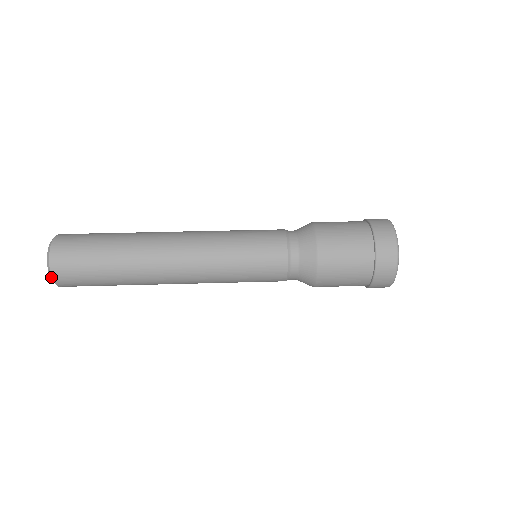
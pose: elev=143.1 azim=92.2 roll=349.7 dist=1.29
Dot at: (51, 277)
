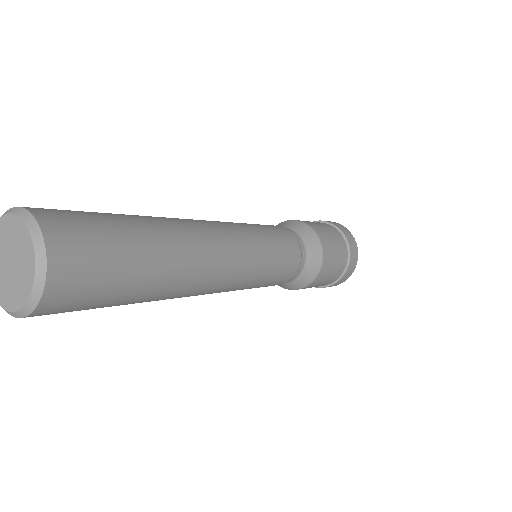
Dot at: (42, 256)
